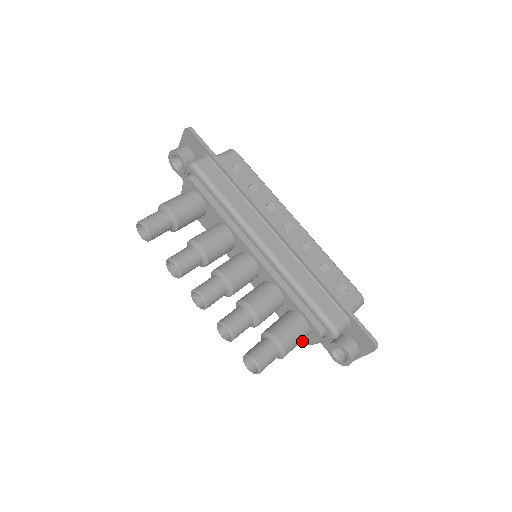
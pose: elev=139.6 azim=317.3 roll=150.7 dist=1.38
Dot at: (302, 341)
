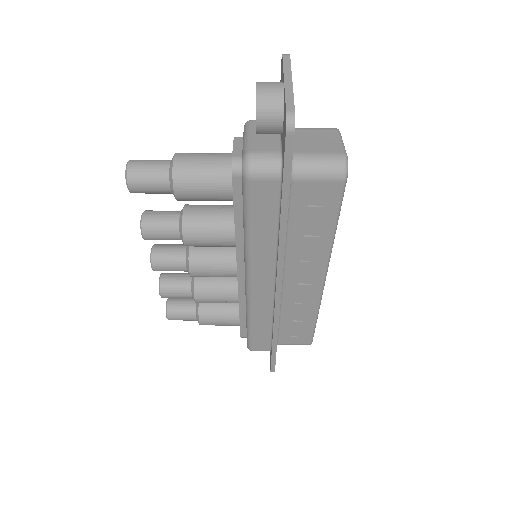
Dot at: occluded
